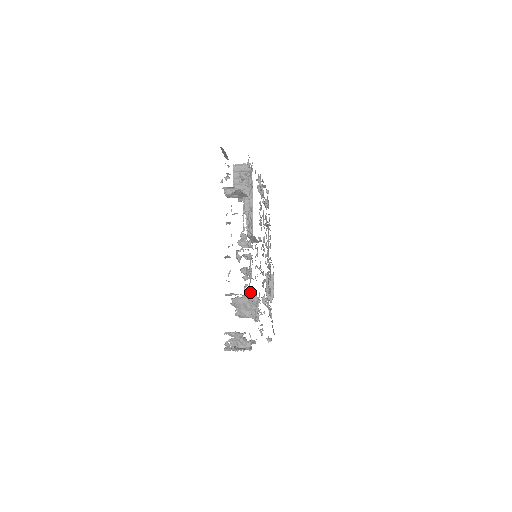
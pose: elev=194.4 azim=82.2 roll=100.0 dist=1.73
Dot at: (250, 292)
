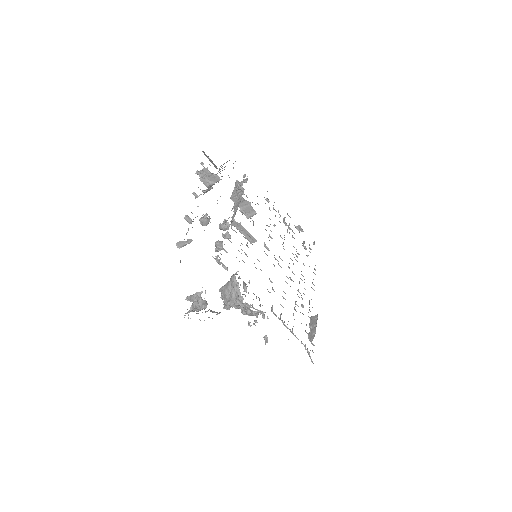
Dot at: (217, 258)
